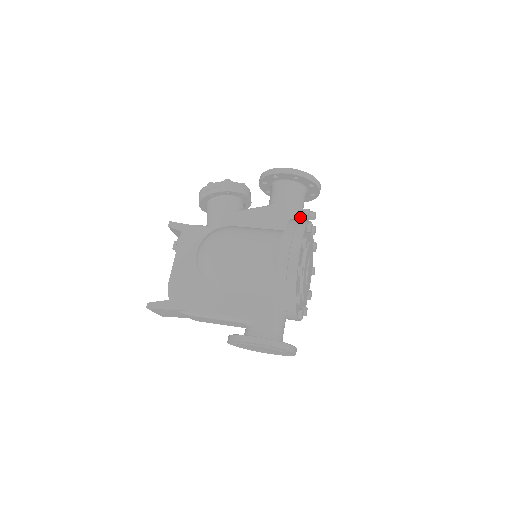
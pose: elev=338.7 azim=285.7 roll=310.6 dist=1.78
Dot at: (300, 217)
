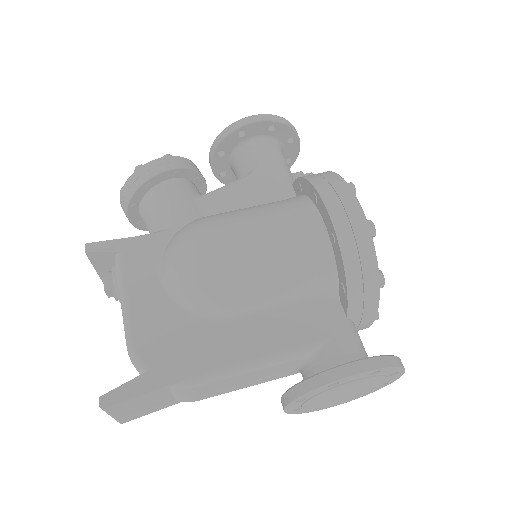
Dot at: occluded
